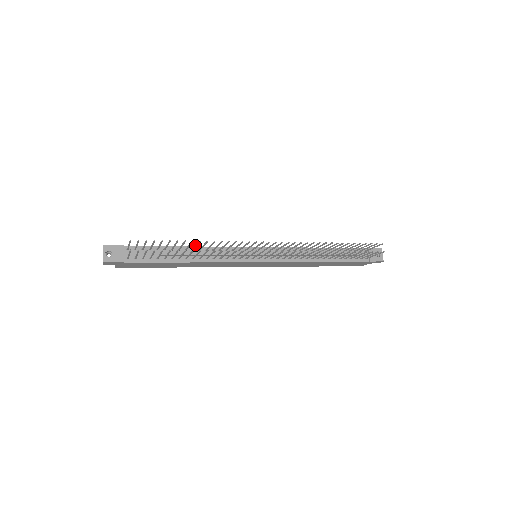
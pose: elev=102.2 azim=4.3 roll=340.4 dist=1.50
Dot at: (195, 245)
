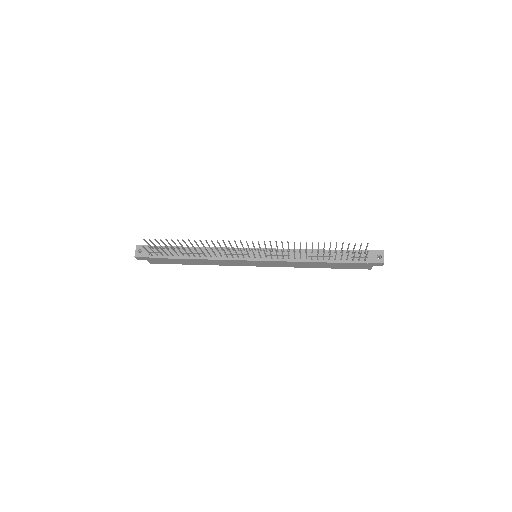
Dot at: (197, 244)
